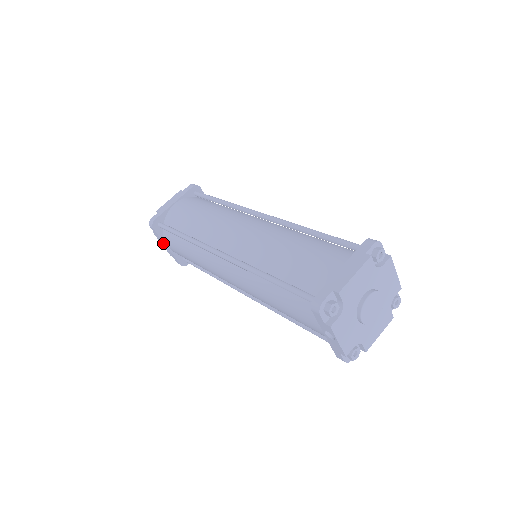
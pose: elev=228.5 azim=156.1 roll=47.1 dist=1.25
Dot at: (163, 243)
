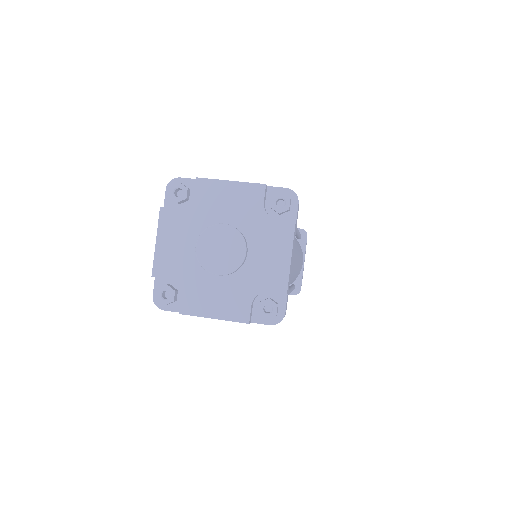
Dot at: occluded
